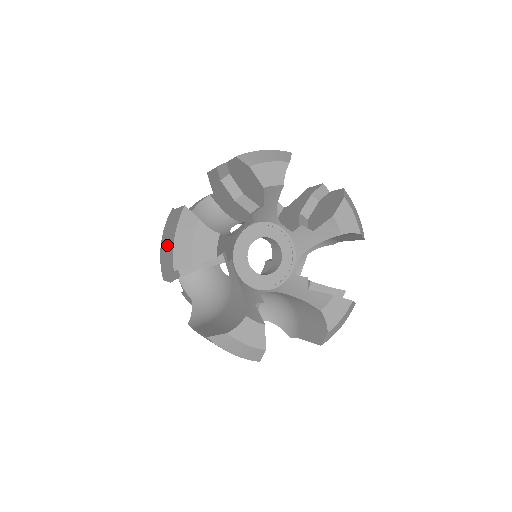
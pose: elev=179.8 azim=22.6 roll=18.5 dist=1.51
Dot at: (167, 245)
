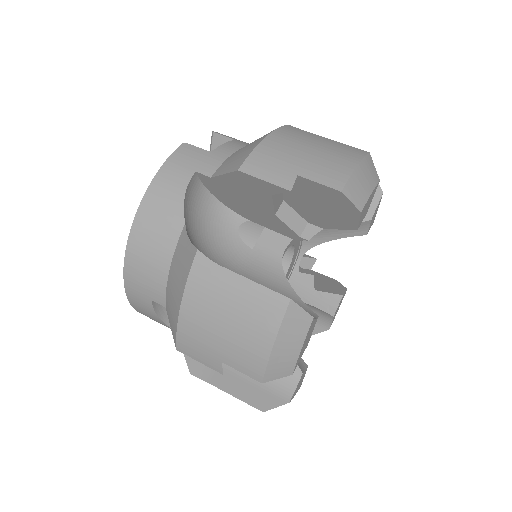
Dot at: occluded
